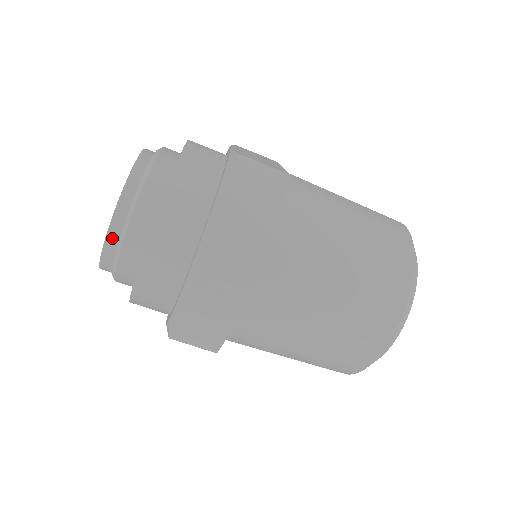
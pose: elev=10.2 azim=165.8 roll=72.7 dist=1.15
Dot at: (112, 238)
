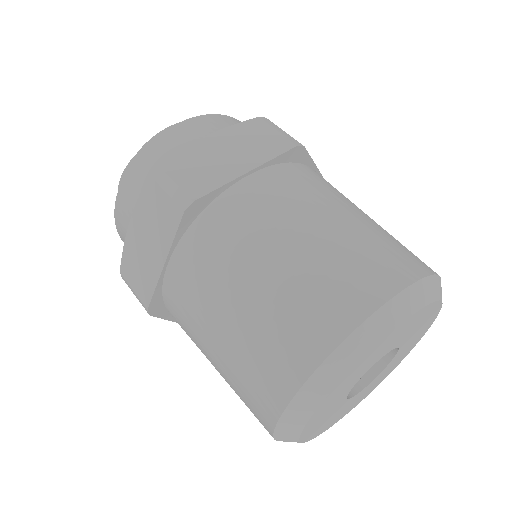
Dot at: occluded
